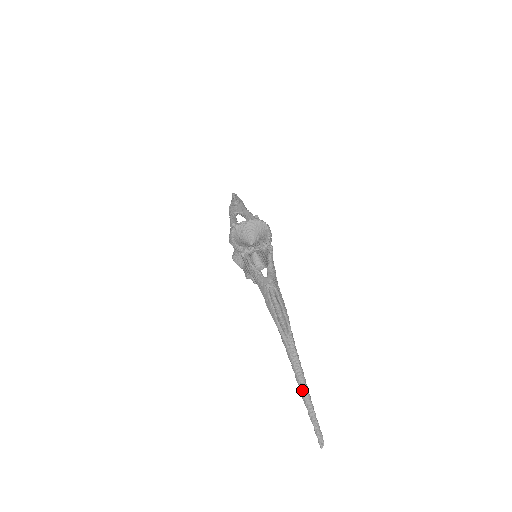
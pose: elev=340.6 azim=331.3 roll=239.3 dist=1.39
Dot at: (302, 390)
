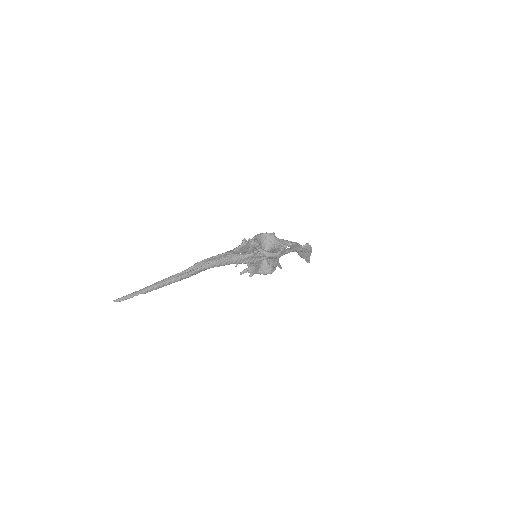
Dot at: (154, 284)
